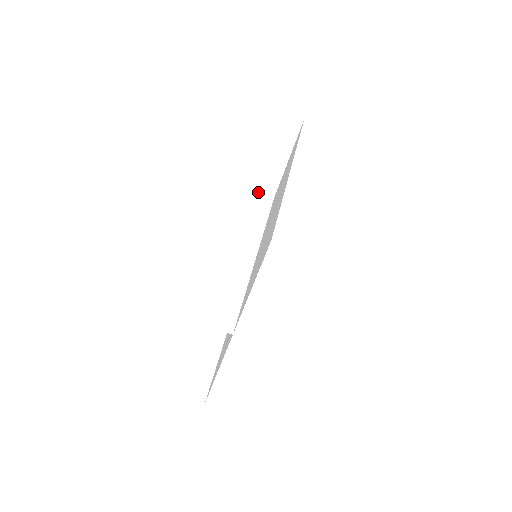
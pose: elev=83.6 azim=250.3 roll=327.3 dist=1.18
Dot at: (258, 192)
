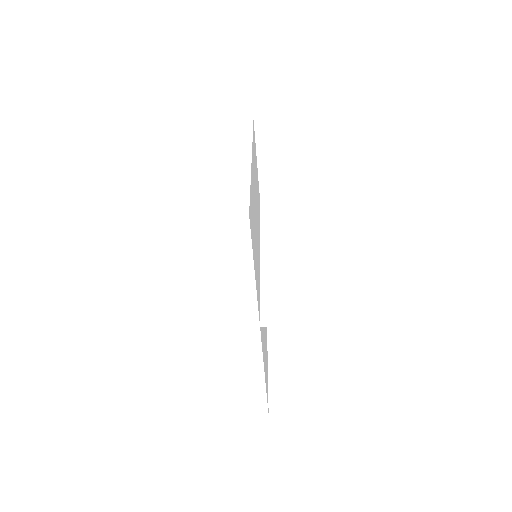
Dot at: (240, 204)
